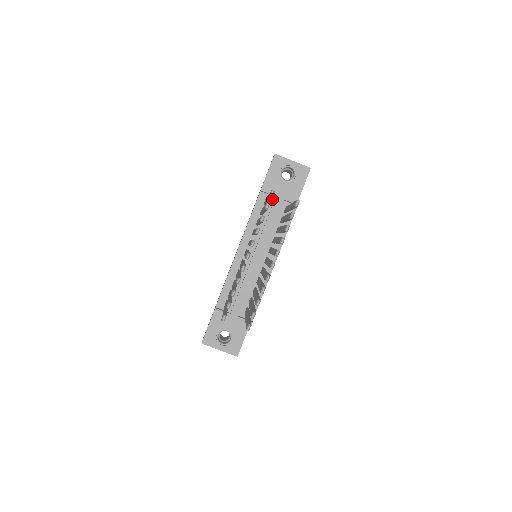
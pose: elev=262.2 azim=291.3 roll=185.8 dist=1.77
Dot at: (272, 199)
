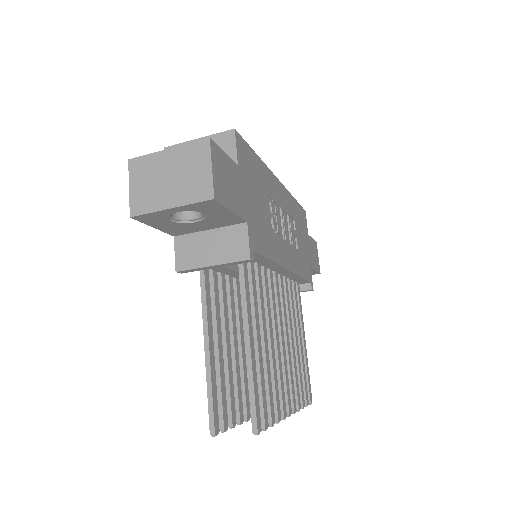
Dot at: occluded
